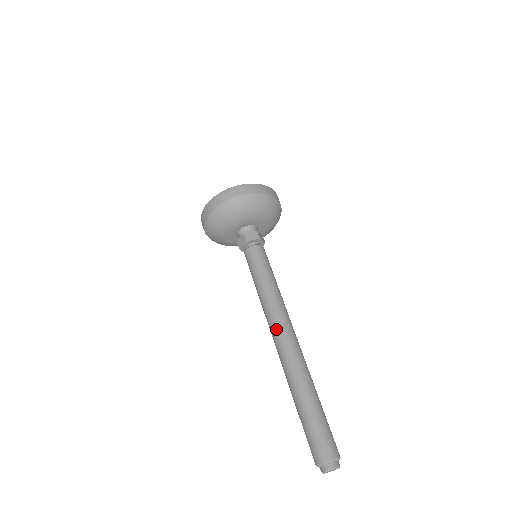
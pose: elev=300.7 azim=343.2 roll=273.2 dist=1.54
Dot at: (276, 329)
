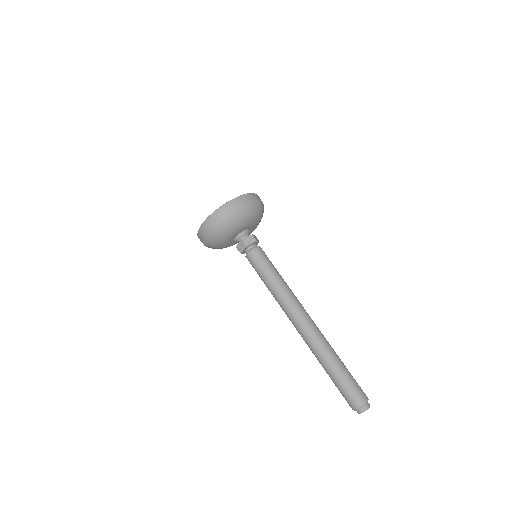
Dot at: occluded
